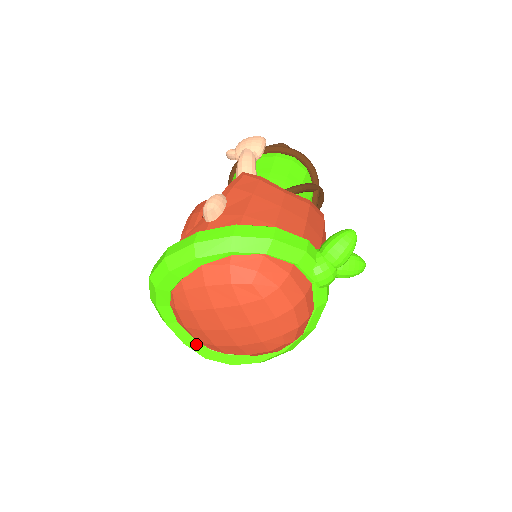
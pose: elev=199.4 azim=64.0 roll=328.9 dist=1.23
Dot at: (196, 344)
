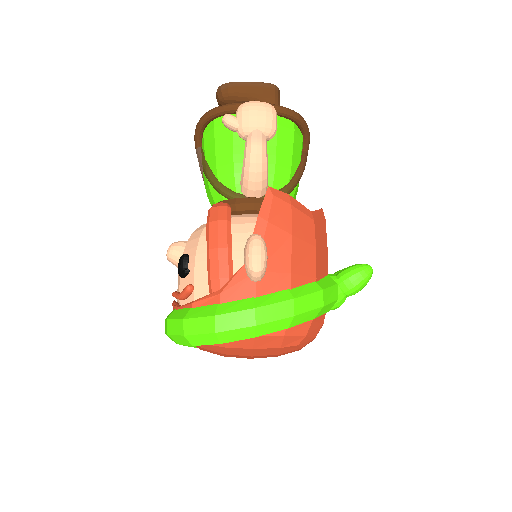
Dot at: occluded
